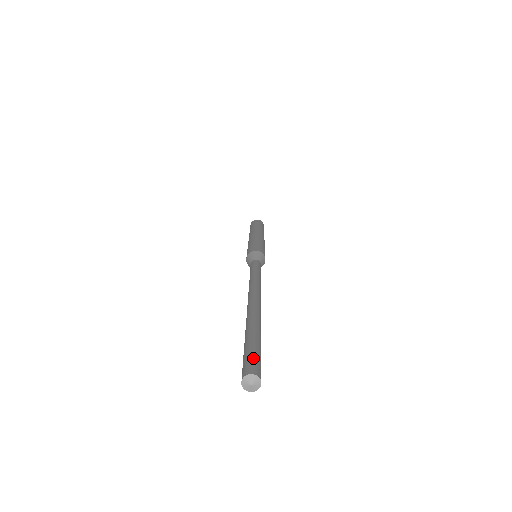
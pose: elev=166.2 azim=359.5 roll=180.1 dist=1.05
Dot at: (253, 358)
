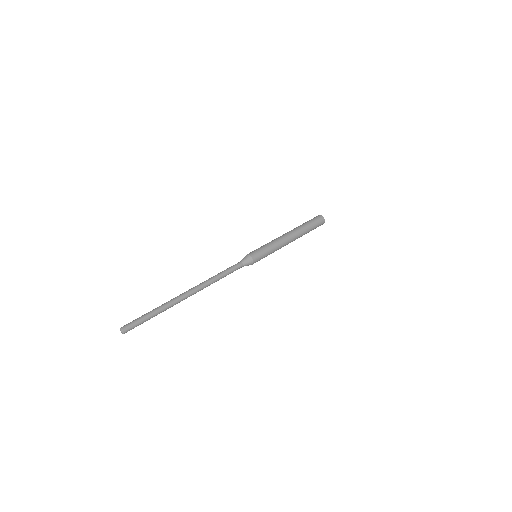
Dot at: (134, 324)
